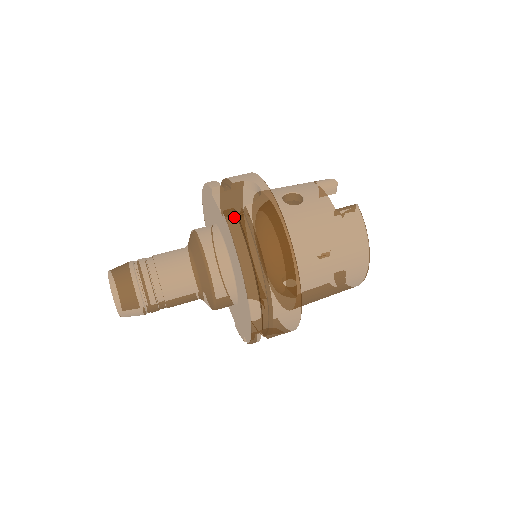
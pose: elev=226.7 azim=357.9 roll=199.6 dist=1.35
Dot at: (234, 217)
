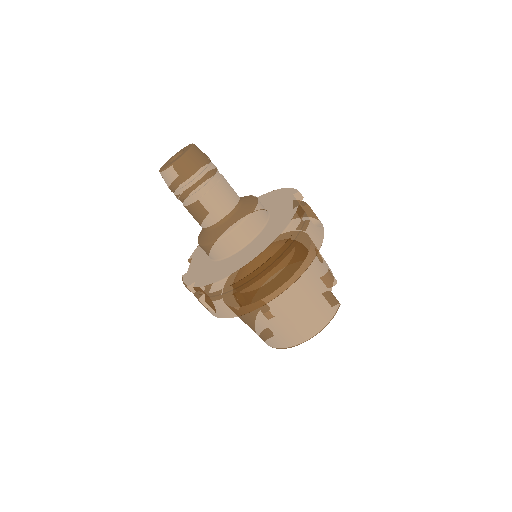
Dot at: (302, 215)
